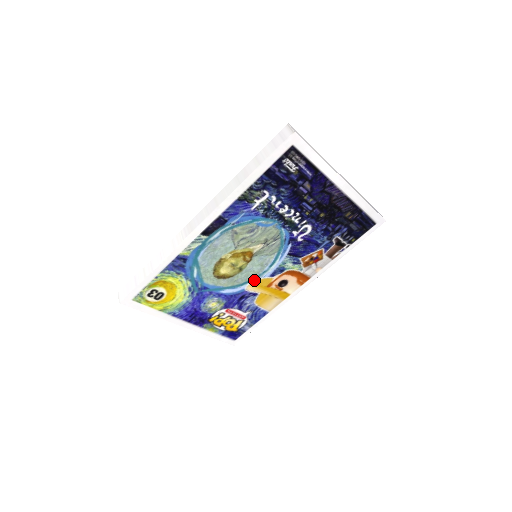
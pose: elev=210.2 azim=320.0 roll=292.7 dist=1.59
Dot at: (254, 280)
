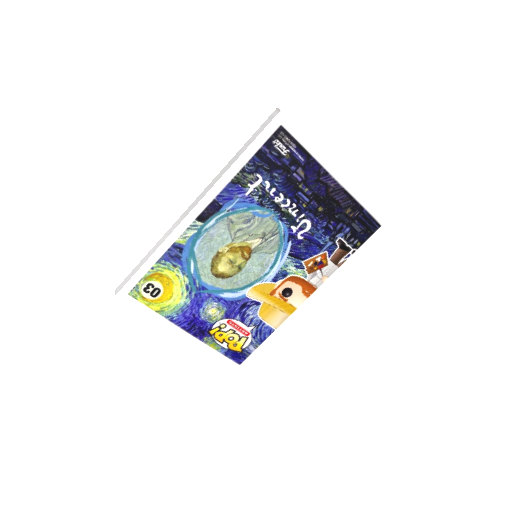
Dot at: (255, 284)
